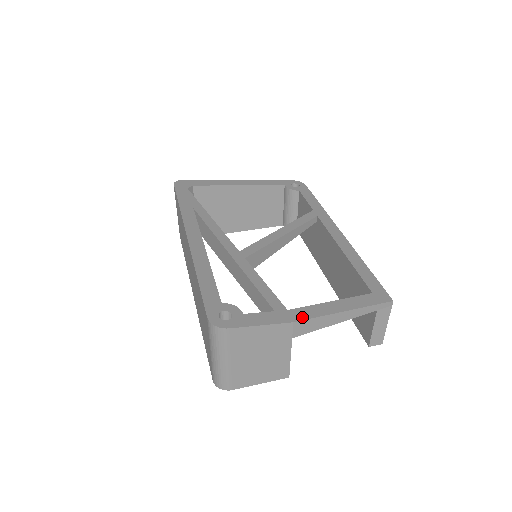
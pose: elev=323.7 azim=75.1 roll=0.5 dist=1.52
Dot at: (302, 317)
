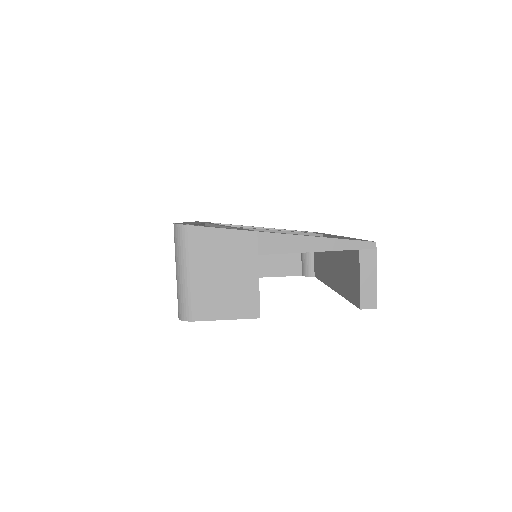
Dot at: (268, 232)
